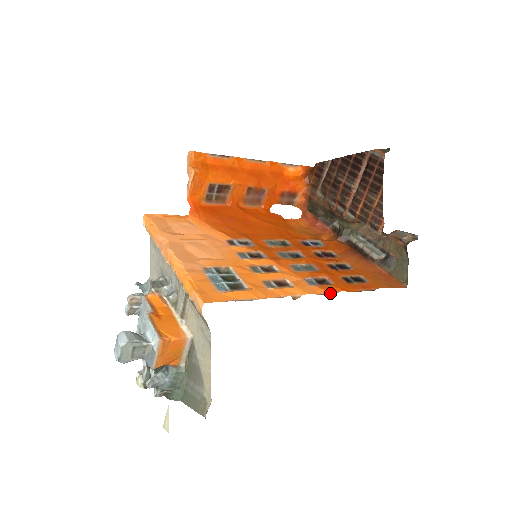
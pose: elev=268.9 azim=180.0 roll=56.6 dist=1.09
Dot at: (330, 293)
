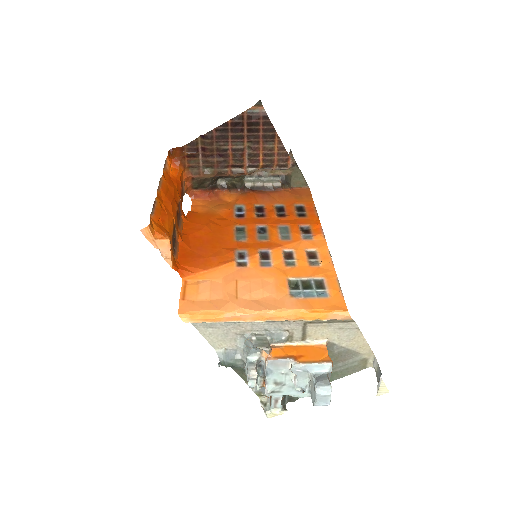
Dot at: (323, 233)
